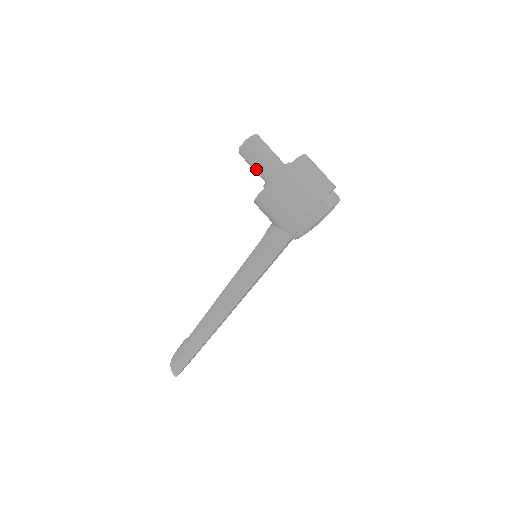
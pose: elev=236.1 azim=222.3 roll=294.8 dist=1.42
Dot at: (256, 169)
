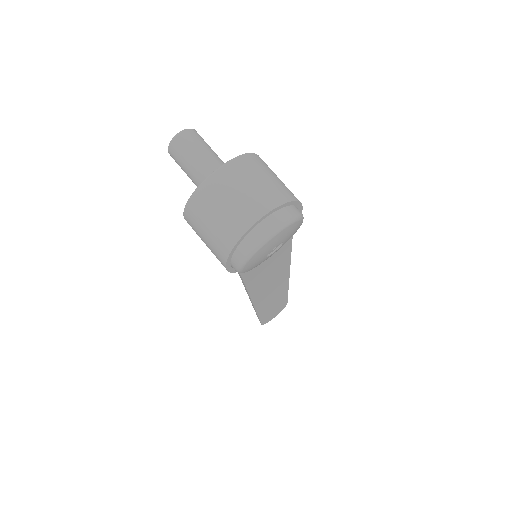
Dot at: occluded
